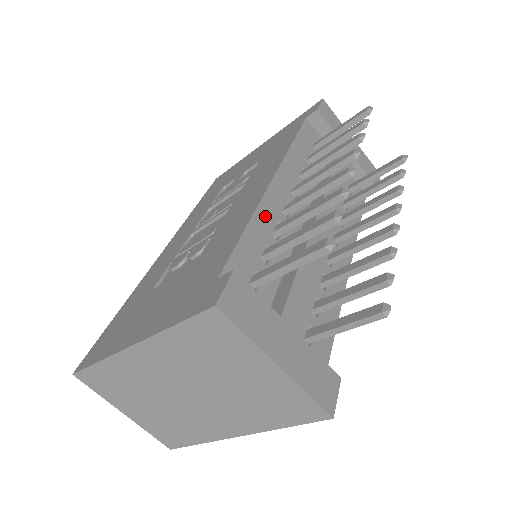
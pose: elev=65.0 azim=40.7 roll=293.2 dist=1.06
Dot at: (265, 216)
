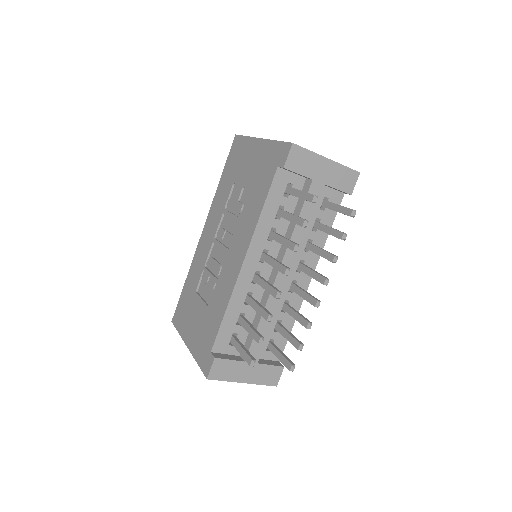
Dot at: (238, 296)
